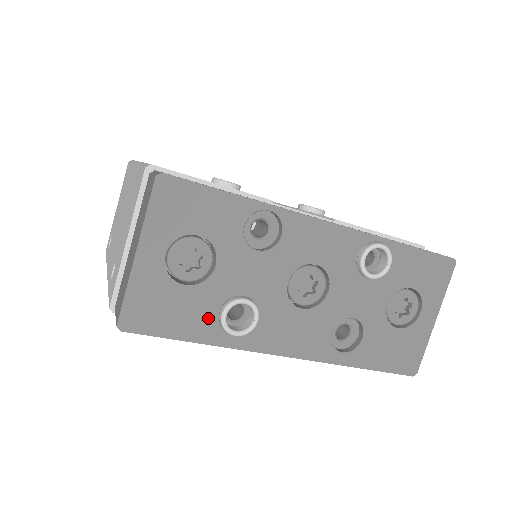
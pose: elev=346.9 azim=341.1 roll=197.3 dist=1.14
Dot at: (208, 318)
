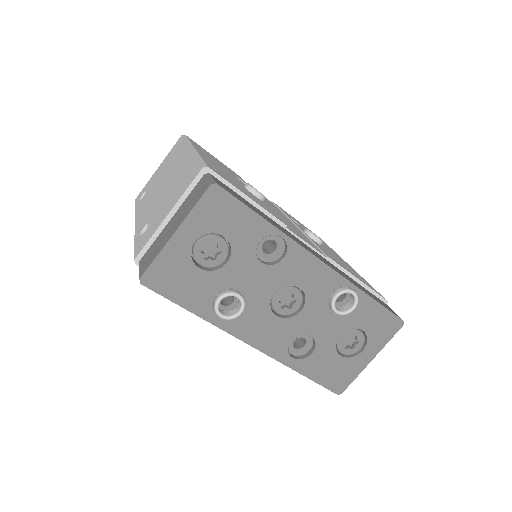
Dot at: (206, 298)
